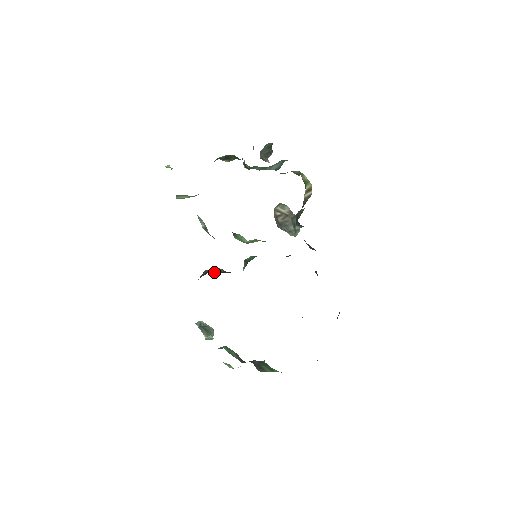
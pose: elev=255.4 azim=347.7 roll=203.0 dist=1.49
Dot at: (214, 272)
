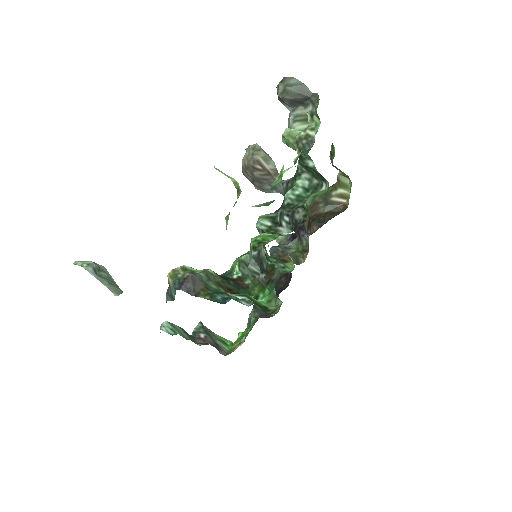
Dot at: (213, 285)
